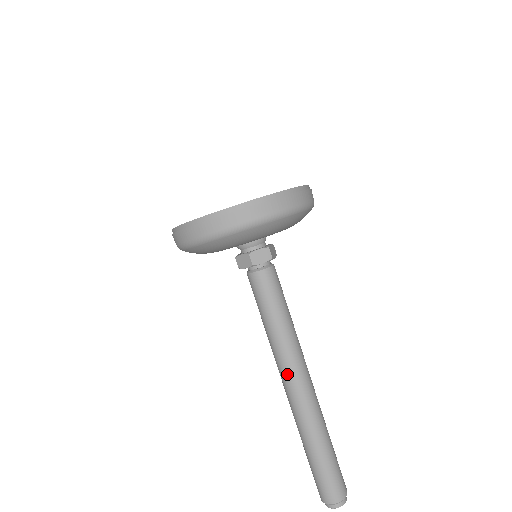
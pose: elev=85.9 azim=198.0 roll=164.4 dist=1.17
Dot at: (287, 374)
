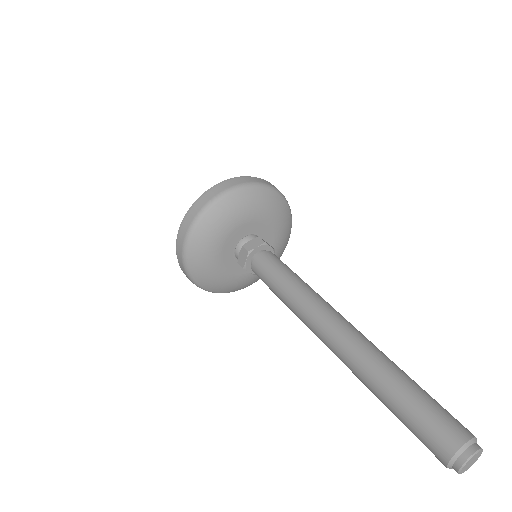
Dot at: (318, 323)
